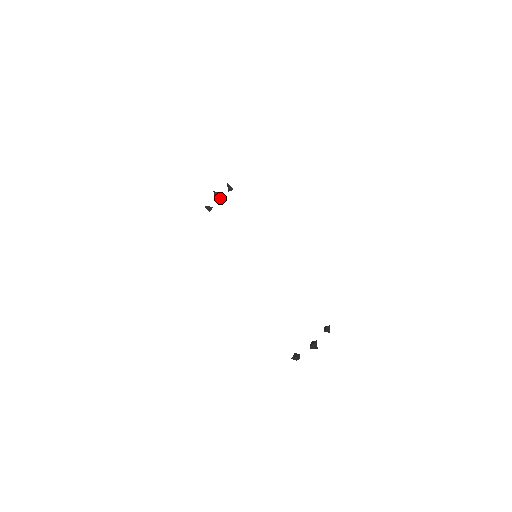
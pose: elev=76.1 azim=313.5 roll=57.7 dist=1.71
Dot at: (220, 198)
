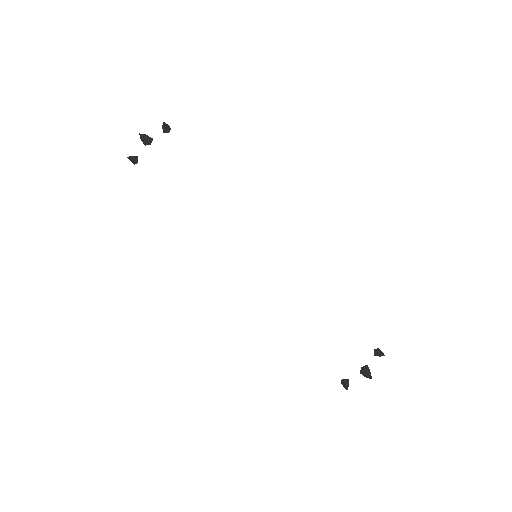
Dot at: (150, 143)
